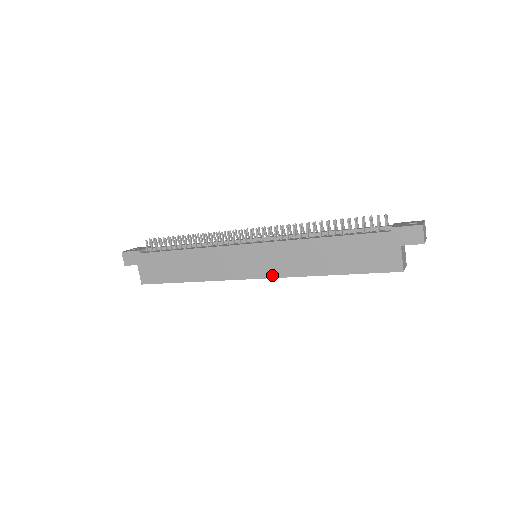
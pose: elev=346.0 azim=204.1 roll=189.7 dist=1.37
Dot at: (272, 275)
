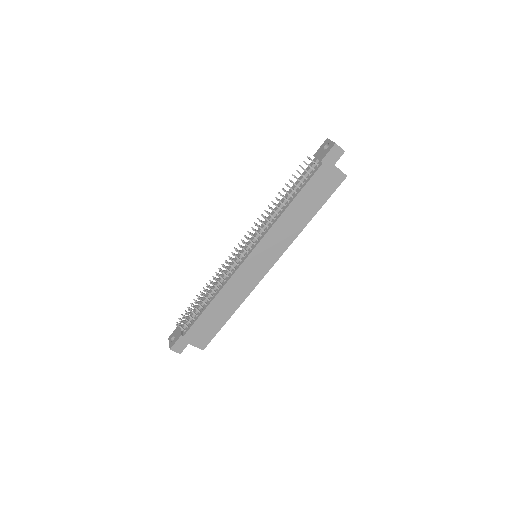
Dot at: (279, 255)
